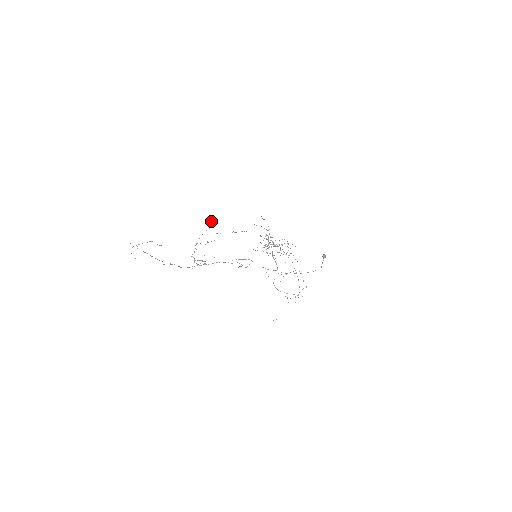
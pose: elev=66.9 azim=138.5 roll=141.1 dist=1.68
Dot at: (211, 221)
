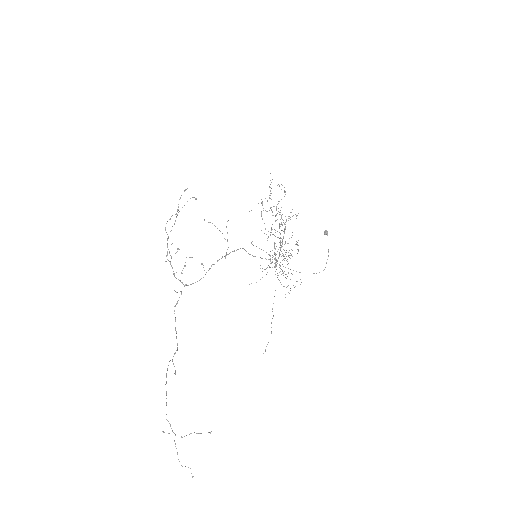
Dot at: (196, 198)
